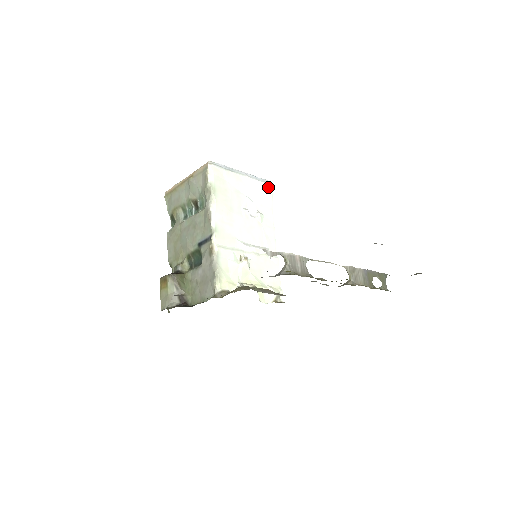
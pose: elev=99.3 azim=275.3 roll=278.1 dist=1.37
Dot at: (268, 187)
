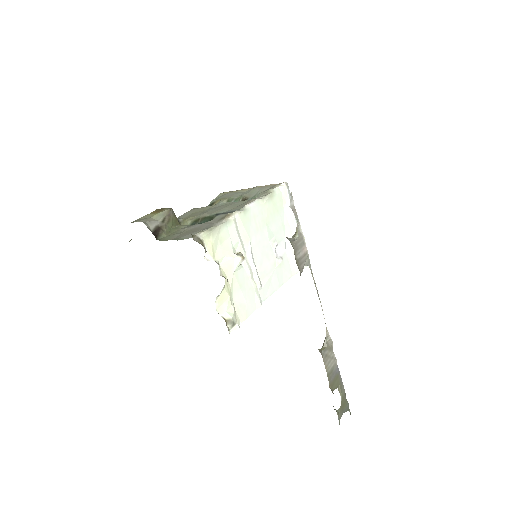
Dot at: occluded
